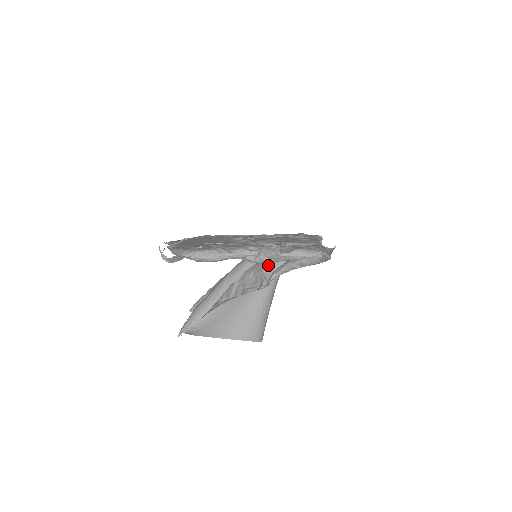
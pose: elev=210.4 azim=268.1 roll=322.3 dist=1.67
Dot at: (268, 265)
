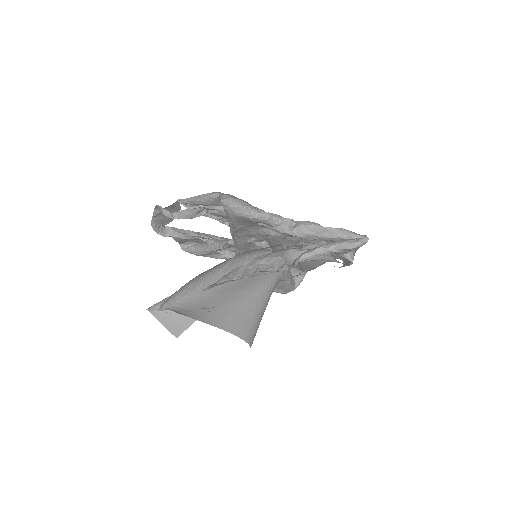
Dot at: (287, 253)
